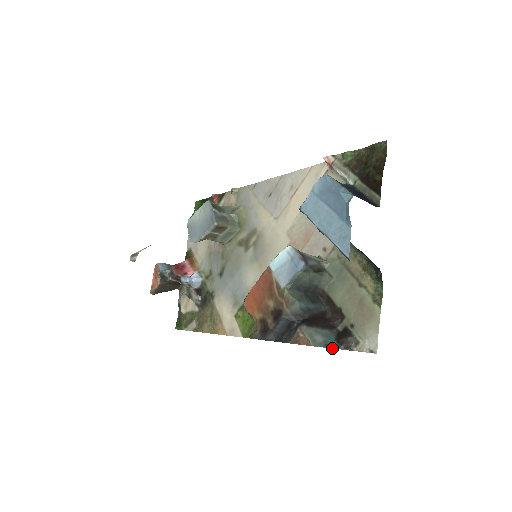
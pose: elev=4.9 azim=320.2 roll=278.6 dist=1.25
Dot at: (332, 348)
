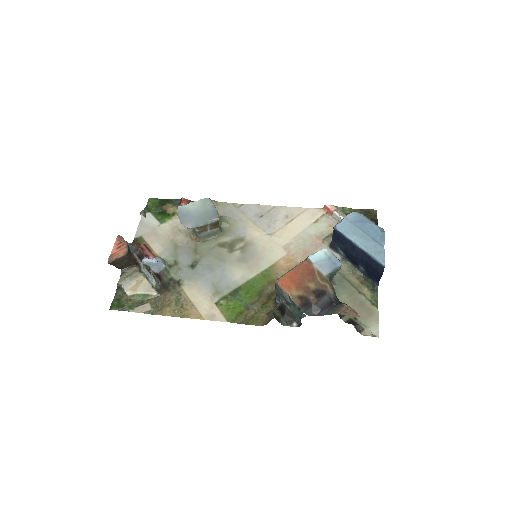
Dot at: occluded
